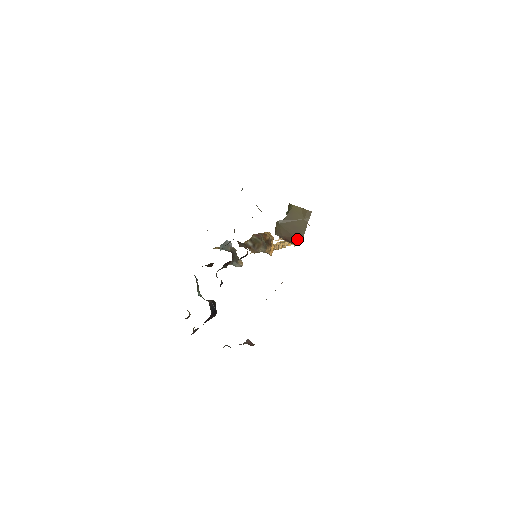
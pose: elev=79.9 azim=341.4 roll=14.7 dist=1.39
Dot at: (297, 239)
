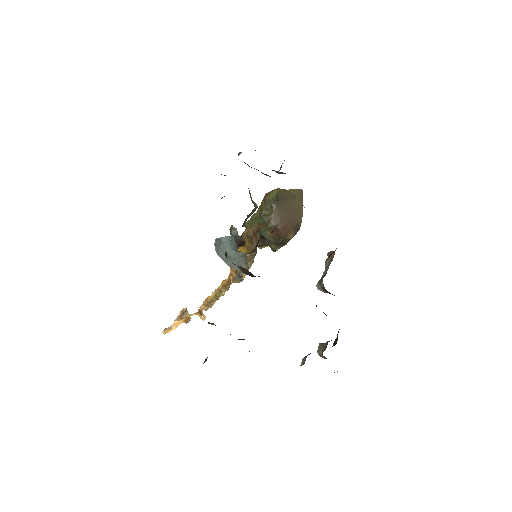
Dot at: (296, 224)
